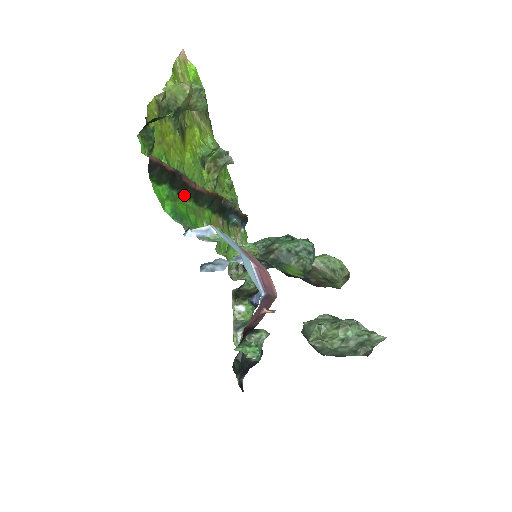
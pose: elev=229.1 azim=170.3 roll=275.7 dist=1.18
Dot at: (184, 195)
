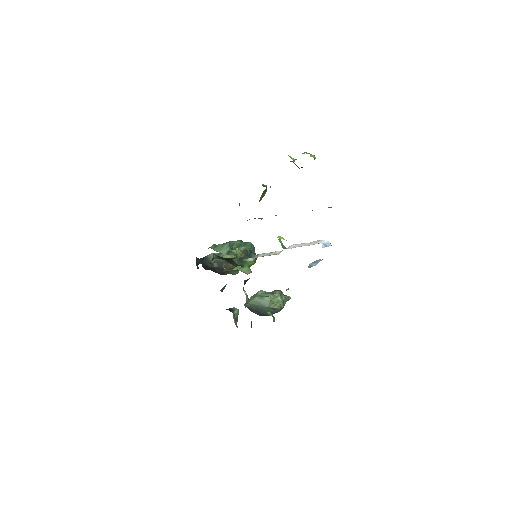
Dot at: occluded
